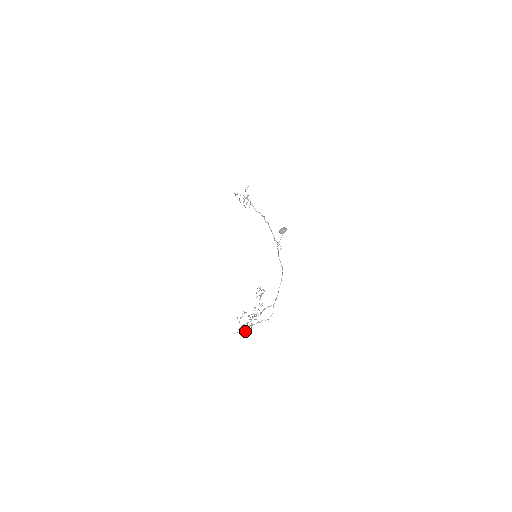
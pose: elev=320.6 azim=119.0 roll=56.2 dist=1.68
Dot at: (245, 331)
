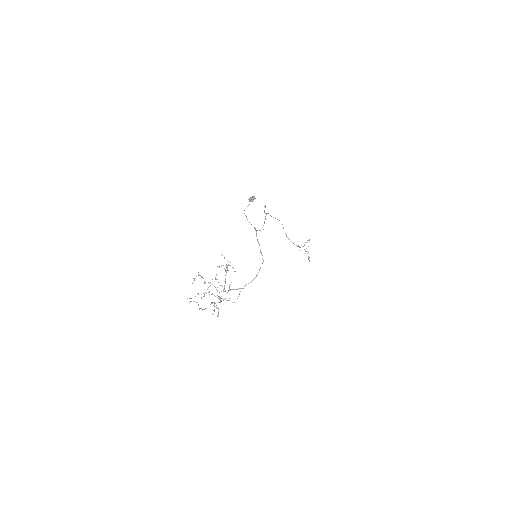
Dot at: (206, 308)
